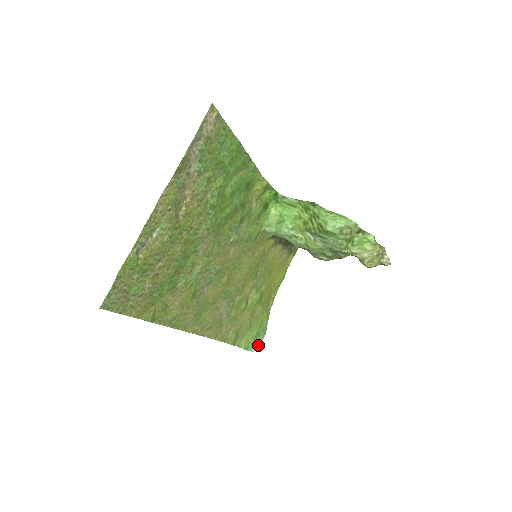
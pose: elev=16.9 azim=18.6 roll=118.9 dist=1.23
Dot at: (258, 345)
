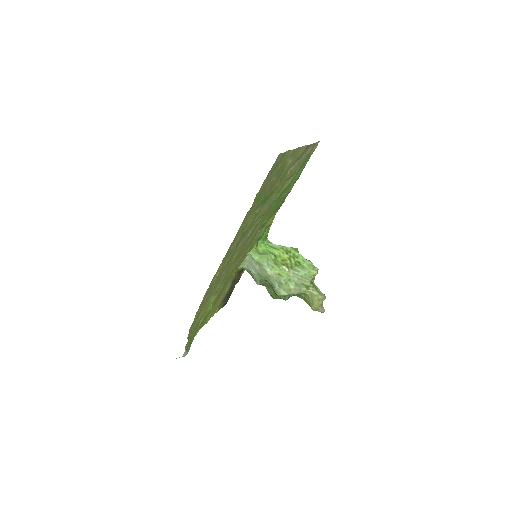
Dot at: (184, 355)
